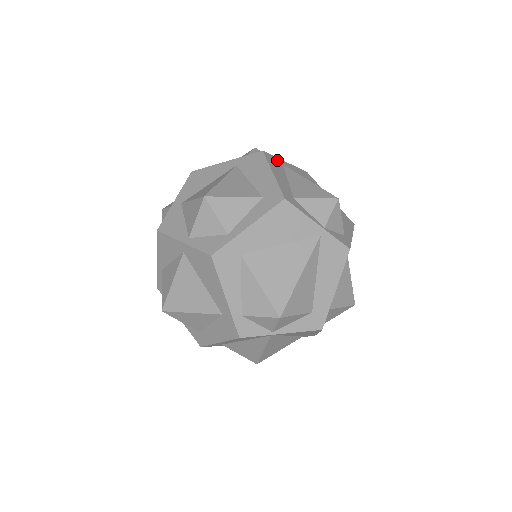
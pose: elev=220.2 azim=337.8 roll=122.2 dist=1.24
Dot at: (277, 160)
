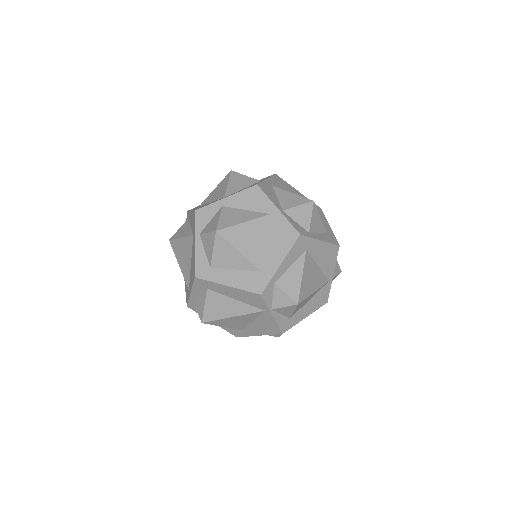
Dot at: occluded
